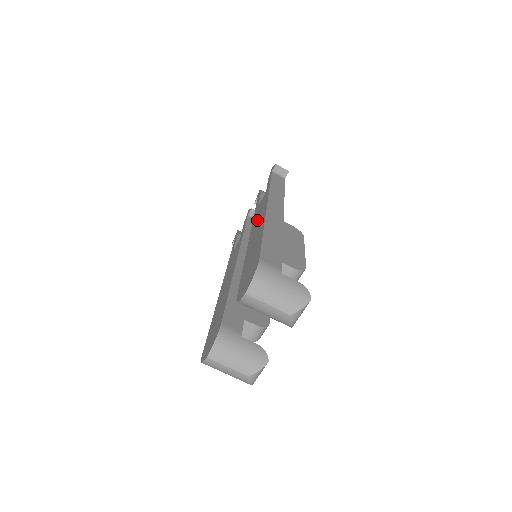
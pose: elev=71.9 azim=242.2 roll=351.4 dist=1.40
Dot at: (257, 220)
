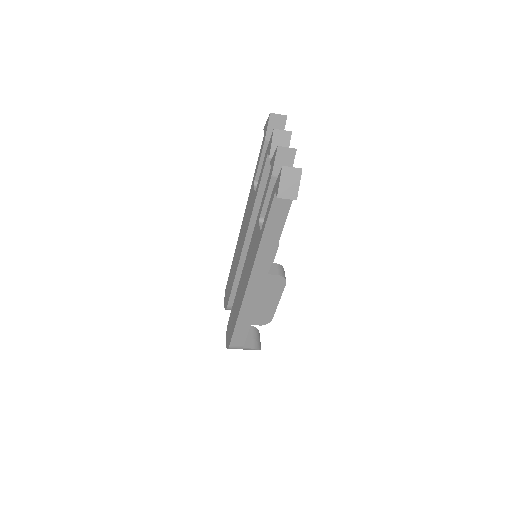
Dot at: (247, 266)
